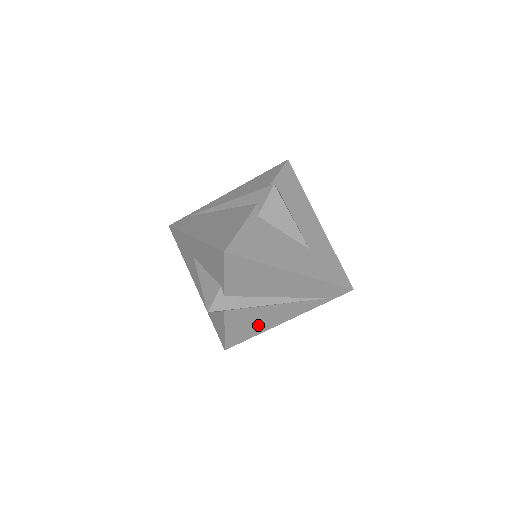
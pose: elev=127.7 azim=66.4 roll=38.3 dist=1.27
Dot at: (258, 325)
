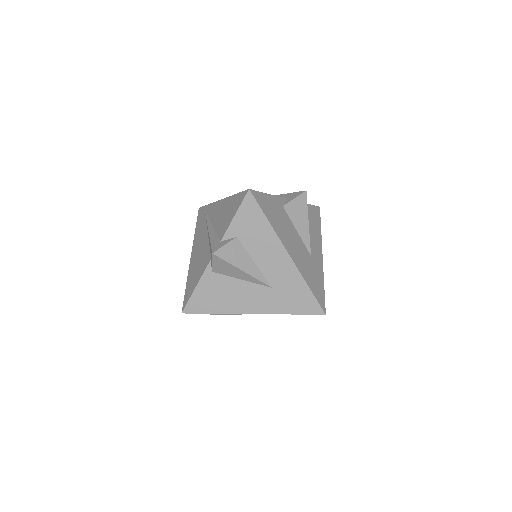
Dot at: occluded
